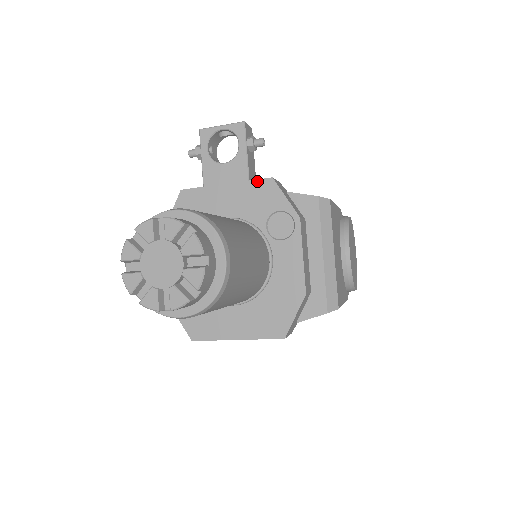
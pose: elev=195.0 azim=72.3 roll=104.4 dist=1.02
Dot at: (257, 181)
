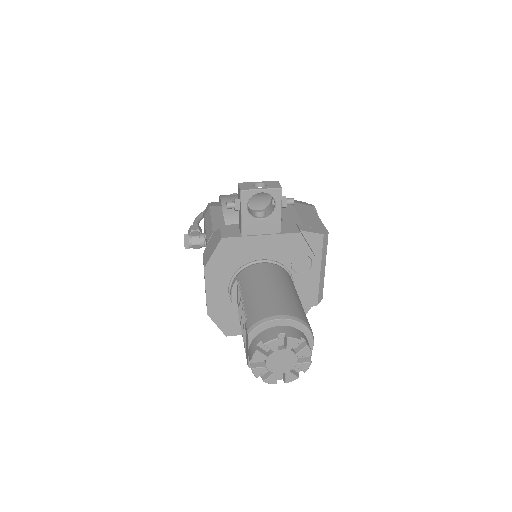
Dot at: (288, 234)
